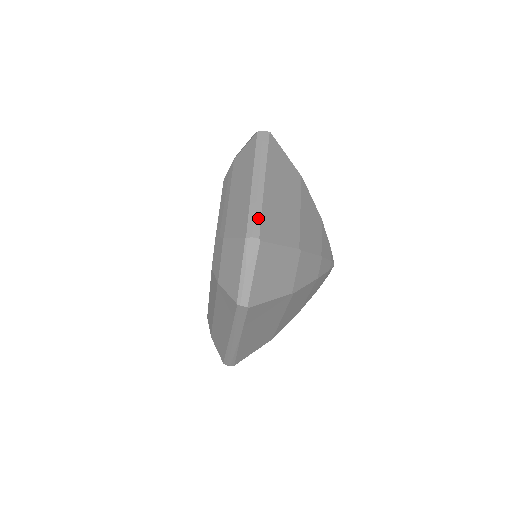
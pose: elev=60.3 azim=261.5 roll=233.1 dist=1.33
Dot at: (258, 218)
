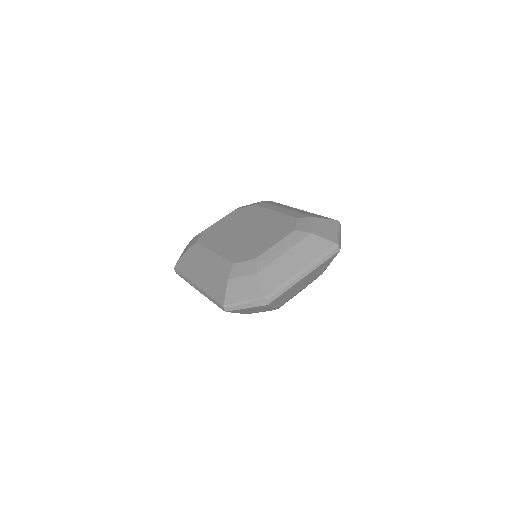
Dot at: (281, 293)
